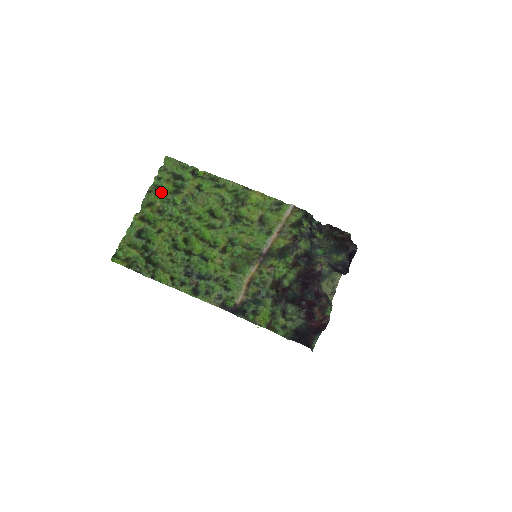
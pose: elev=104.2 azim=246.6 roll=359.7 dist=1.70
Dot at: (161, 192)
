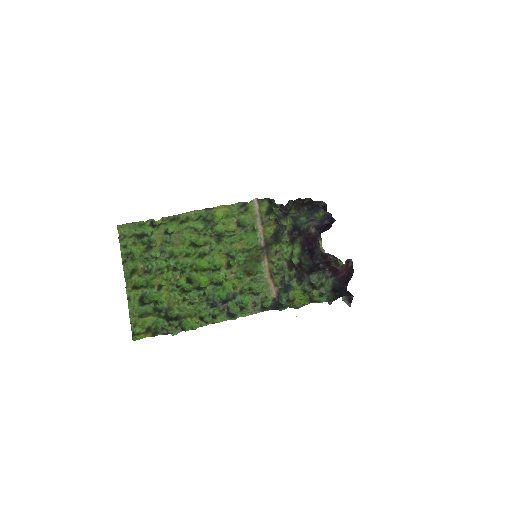
Dot at: (135, 256)
